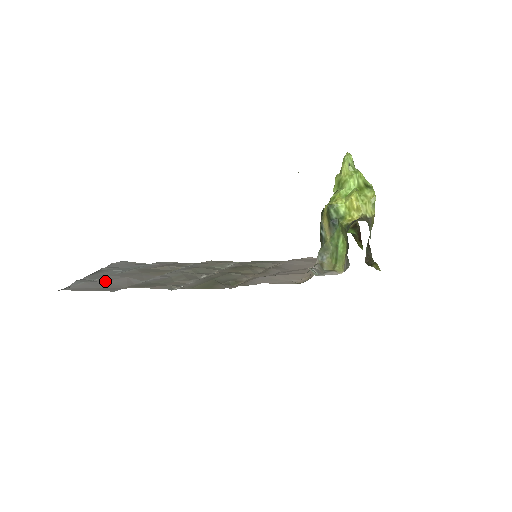
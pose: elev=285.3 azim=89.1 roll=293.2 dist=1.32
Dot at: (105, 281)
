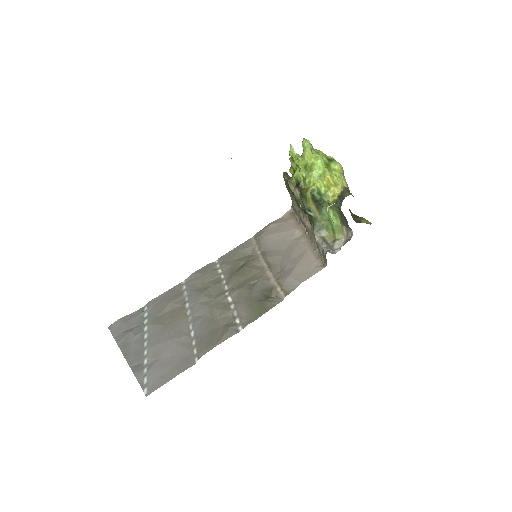
Dot at: (161, 357)
